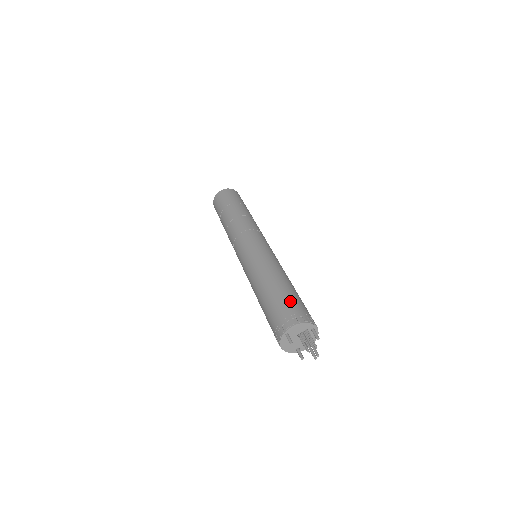
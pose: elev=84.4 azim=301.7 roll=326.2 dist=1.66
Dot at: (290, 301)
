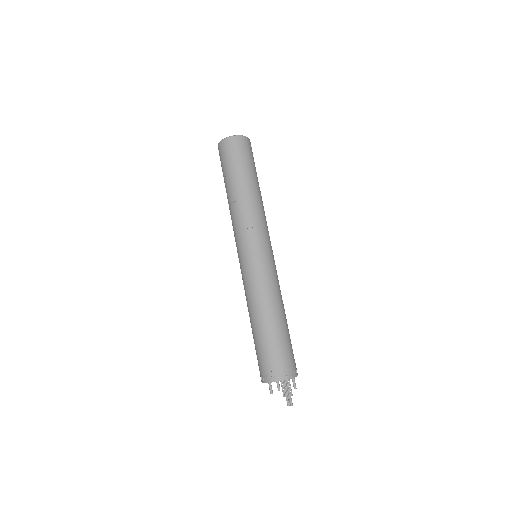
Dot at: (278, 351)
